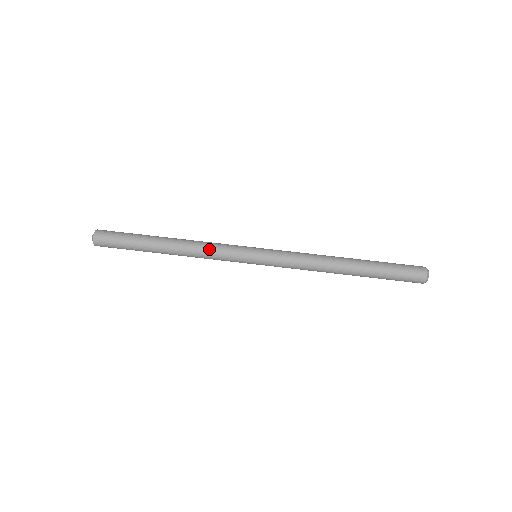
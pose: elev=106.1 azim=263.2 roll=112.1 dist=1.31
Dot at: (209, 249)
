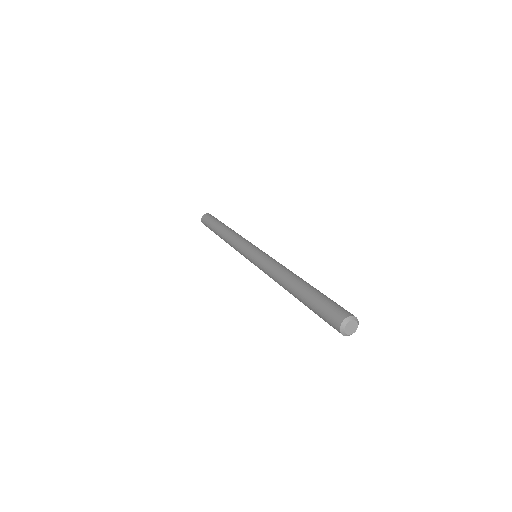
Dot at: (237, 237)
